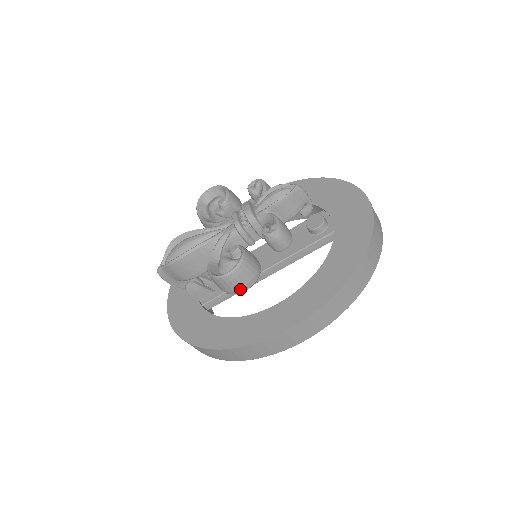
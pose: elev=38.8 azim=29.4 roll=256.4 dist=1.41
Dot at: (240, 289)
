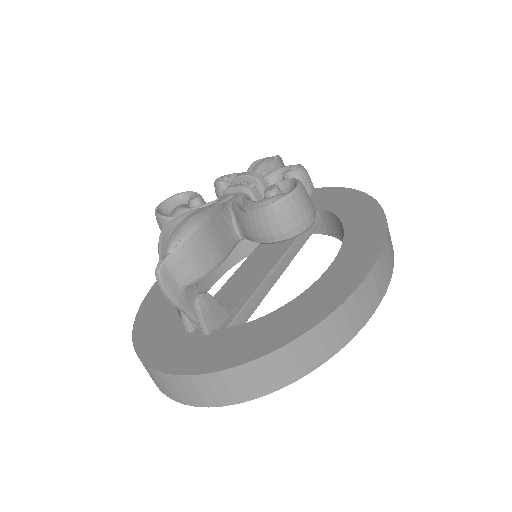
Dot at: (309, 218)
